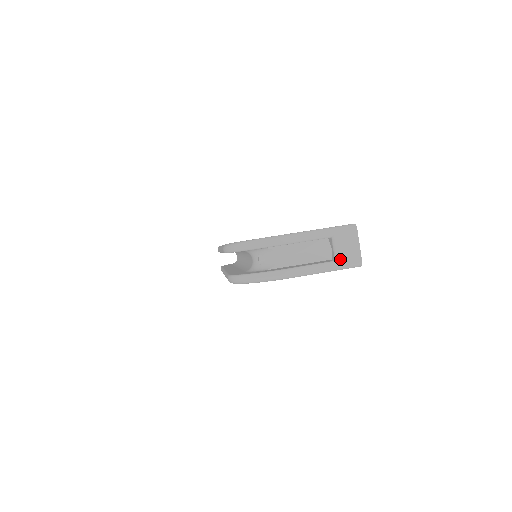
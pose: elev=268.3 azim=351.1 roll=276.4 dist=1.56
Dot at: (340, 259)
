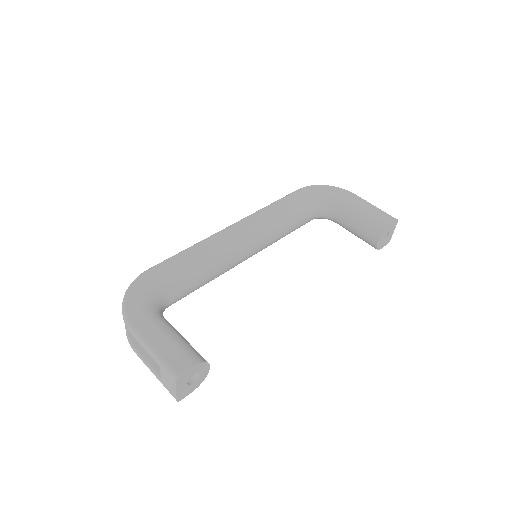
Dot at: (163, 382)
